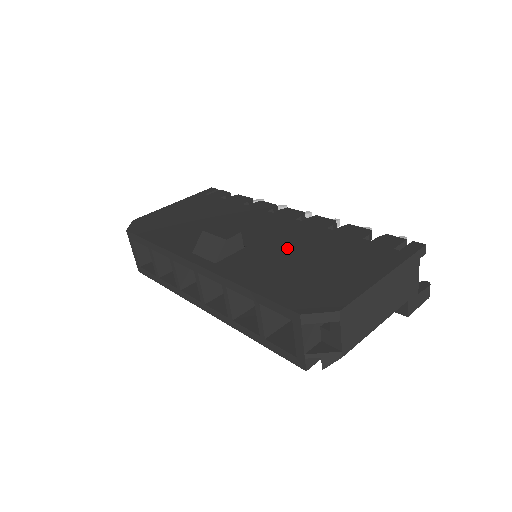
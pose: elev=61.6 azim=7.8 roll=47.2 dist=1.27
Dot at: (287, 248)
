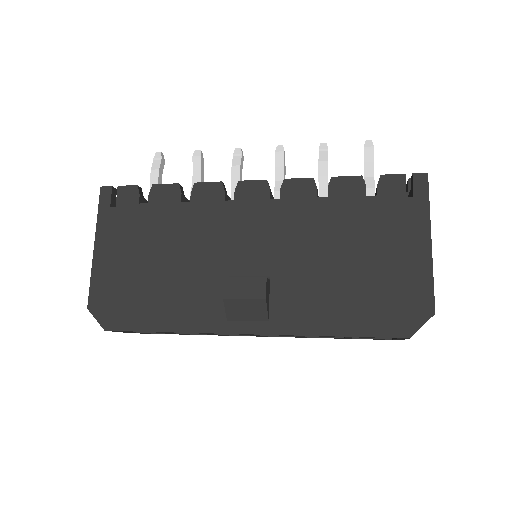
Dot at: (312, 255)
